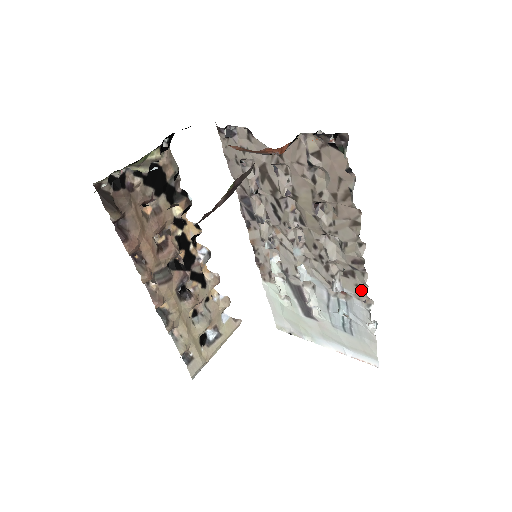
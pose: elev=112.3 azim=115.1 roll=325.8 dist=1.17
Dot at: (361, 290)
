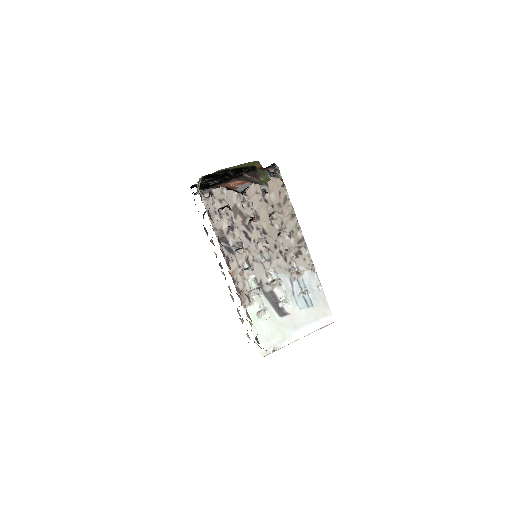
Dot at: (308, 261)
